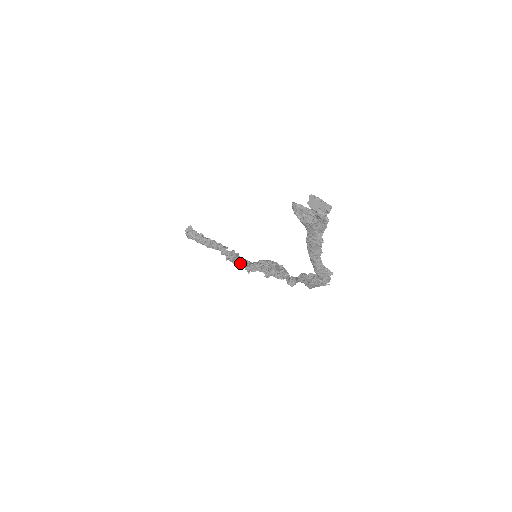
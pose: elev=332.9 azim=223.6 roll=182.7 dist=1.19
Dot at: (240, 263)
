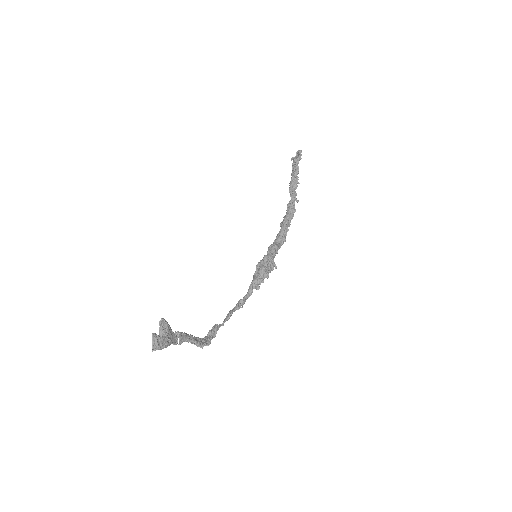
Dot at: (282, 230)
